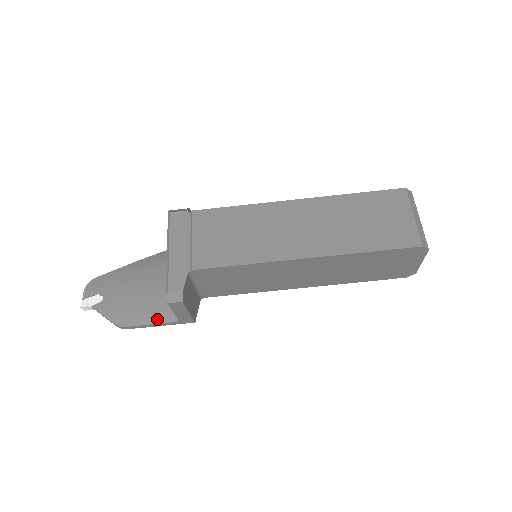
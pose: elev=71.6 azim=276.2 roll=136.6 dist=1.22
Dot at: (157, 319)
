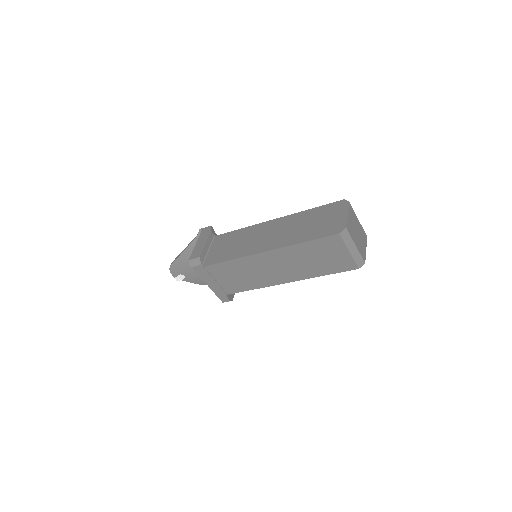
Dot at: occluded
